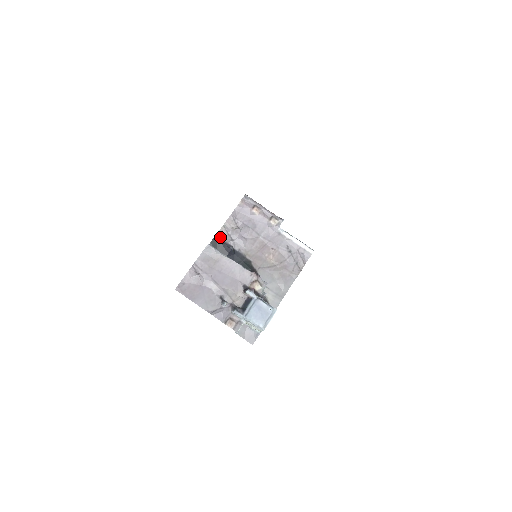
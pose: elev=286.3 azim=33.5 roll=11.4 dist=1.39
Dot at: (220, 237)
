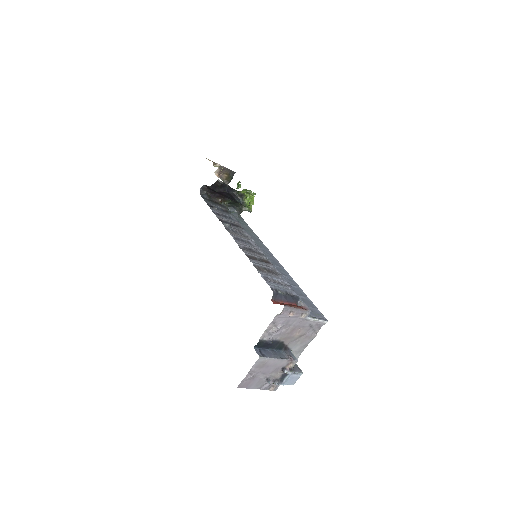
Dot at: (263, 338)
